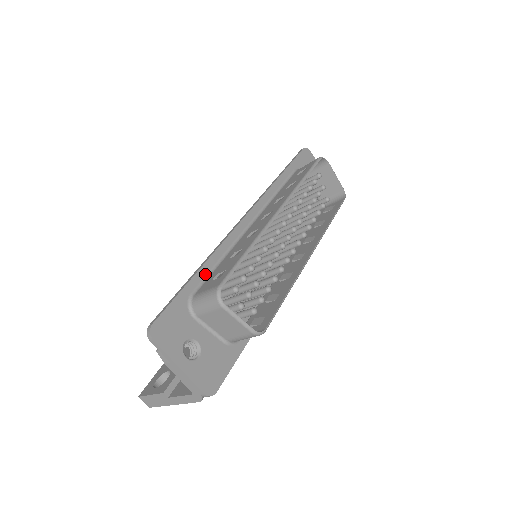
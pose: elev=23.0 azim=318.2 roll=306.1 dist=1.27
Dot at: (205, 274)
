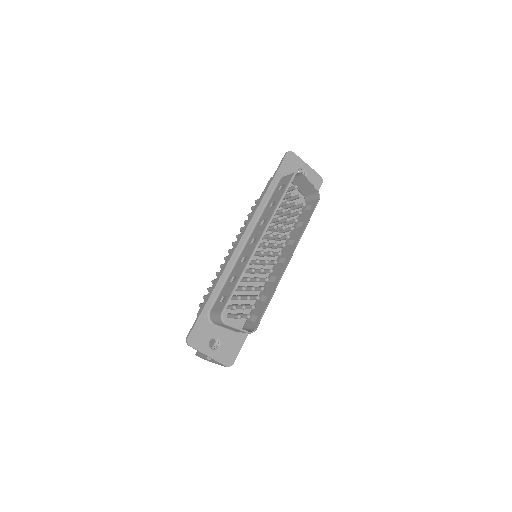
Dot at: (216, 294)
